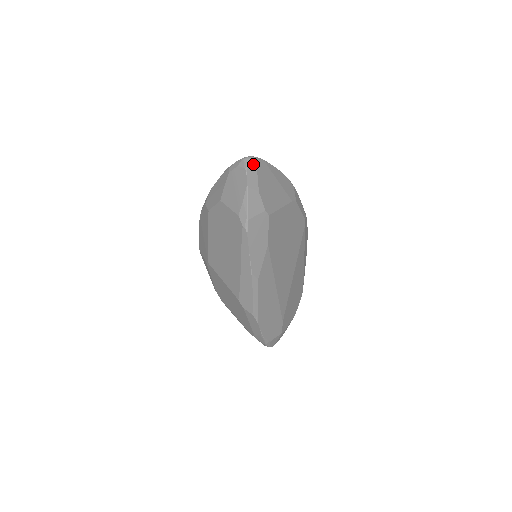
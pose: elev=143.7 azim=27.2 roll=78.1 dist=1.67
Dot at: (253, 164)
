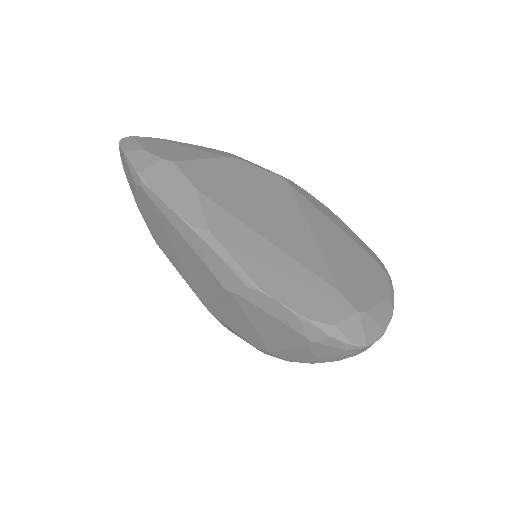
Dot at: (128, 139)
